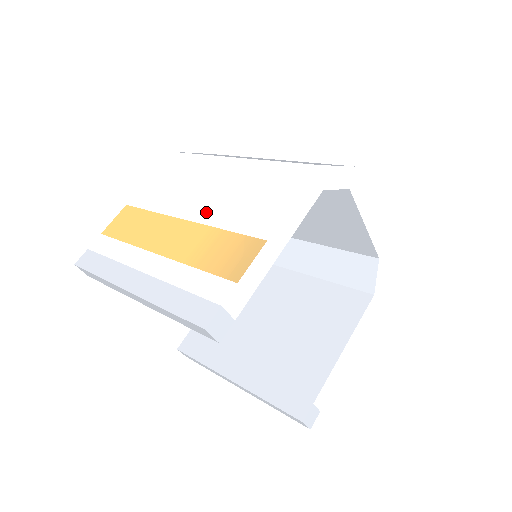
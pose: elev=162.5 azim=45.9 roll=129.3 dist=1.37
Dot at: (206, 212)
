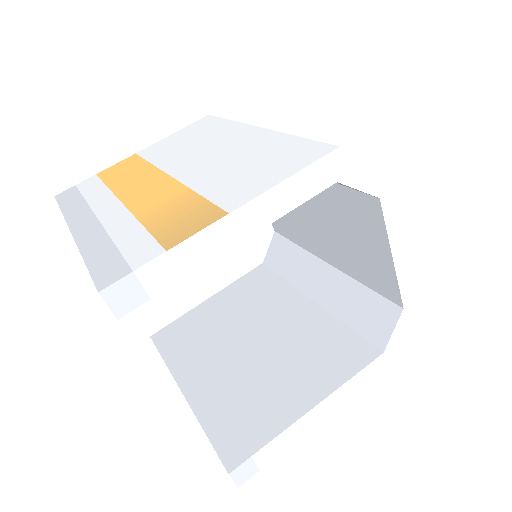
Dot at: (194, 172)
